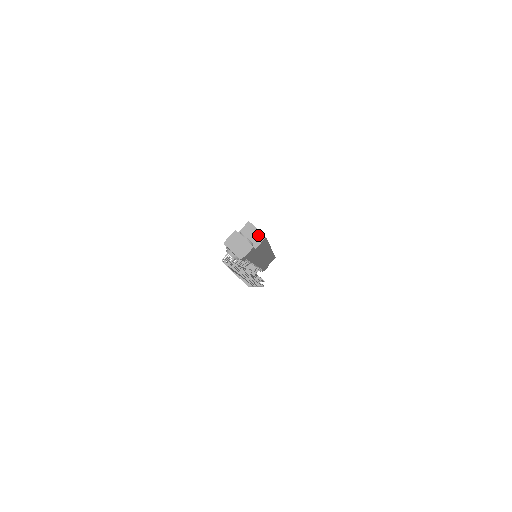
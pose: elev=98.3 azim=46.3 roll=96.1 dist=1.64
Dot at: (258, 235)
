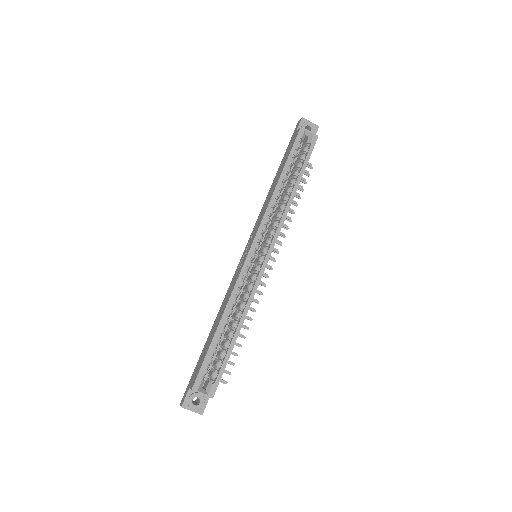
Dot at: (206, 395)
